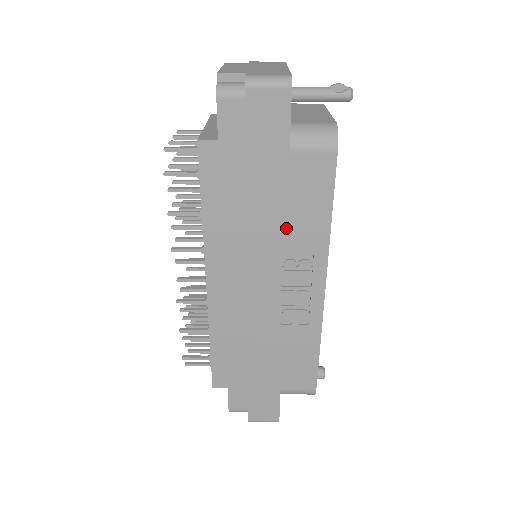
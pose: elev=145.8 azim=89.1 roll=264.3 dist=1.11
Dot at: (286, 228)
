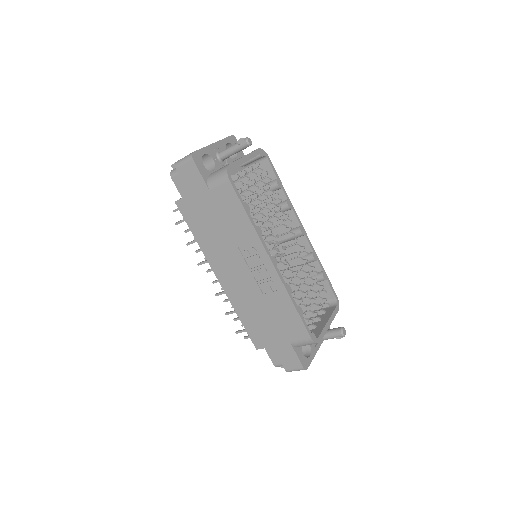
Dot at: (231, 232)
